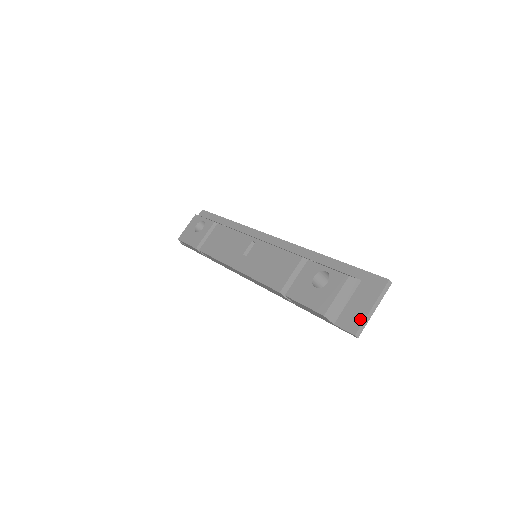
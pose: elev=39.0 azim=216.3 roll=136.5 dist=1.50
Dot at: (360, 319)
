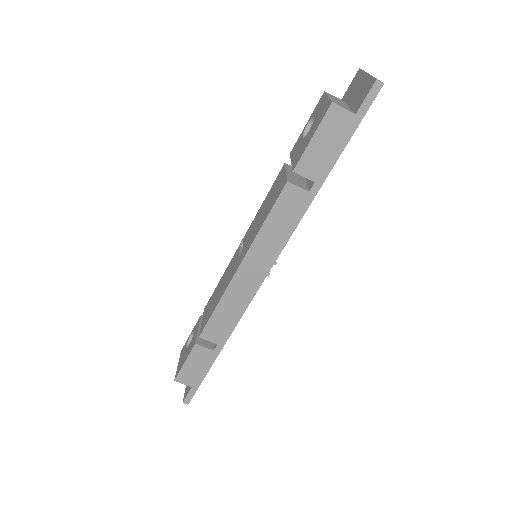
Dot at: (368, 81)
